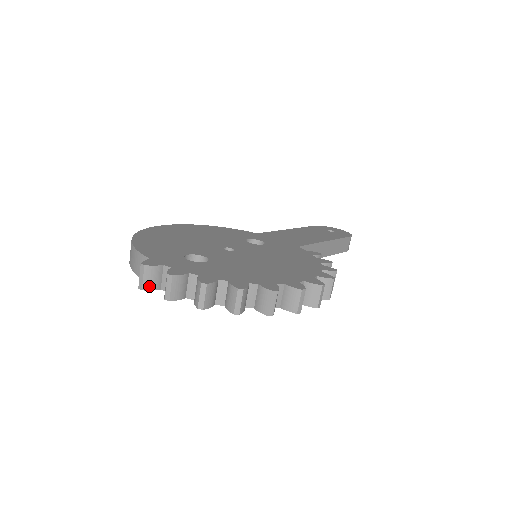
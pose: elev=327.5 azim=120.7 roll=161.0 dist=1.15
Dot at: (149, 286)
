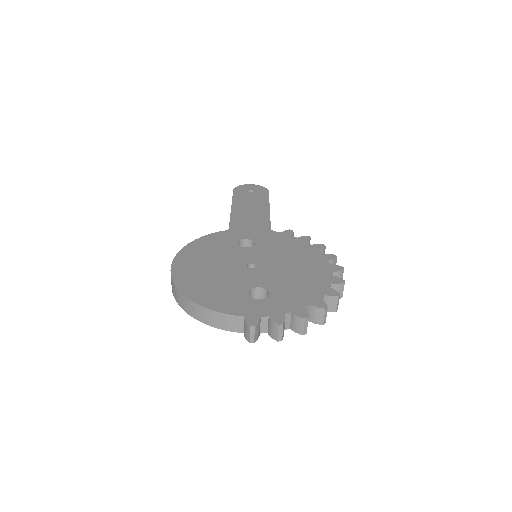
Dot at: (257, 337)
